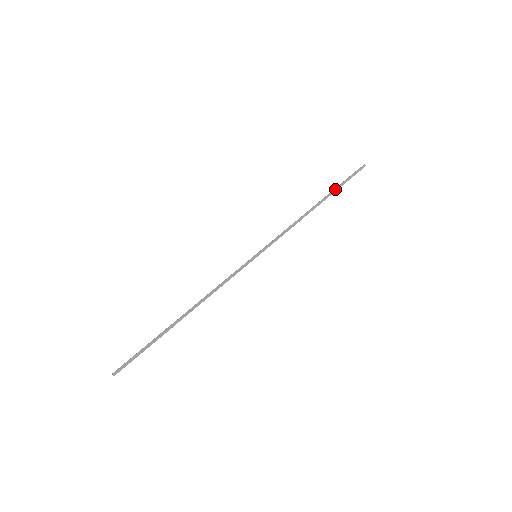
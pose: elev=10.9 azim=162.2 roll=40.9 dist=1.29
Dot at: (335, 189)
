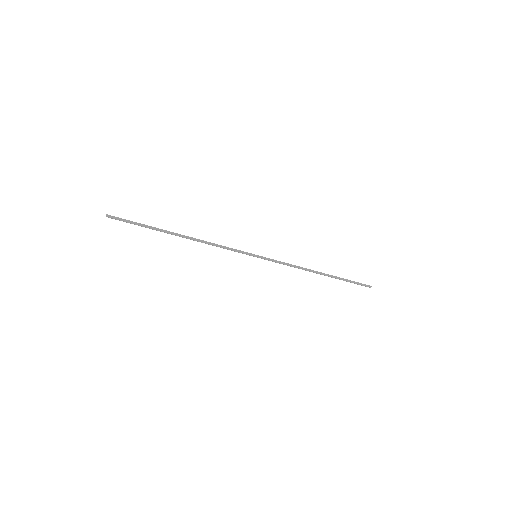
Dot at: (340, 278)
